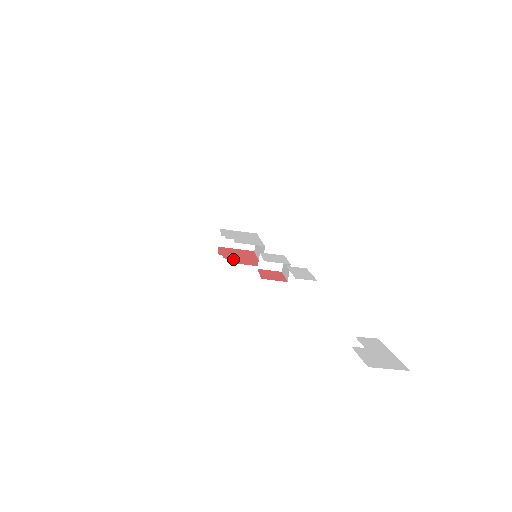
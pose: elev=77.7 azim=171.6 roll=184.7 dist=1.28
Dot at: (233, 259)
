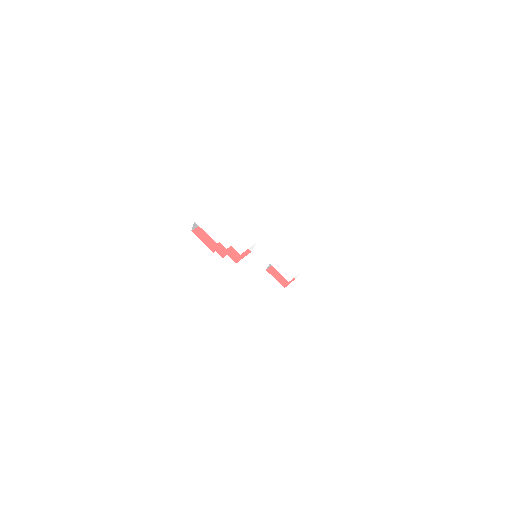
Dot at: (228, 254)
